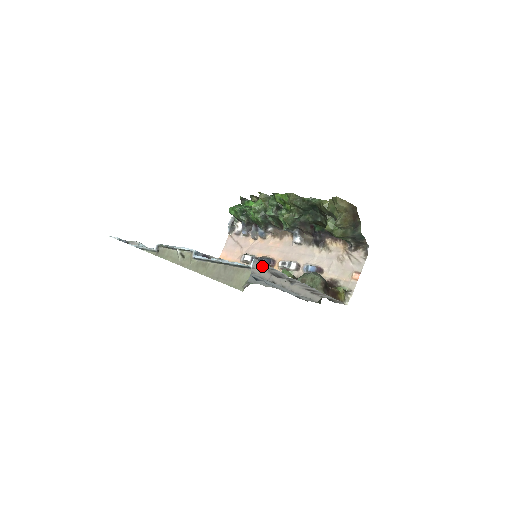
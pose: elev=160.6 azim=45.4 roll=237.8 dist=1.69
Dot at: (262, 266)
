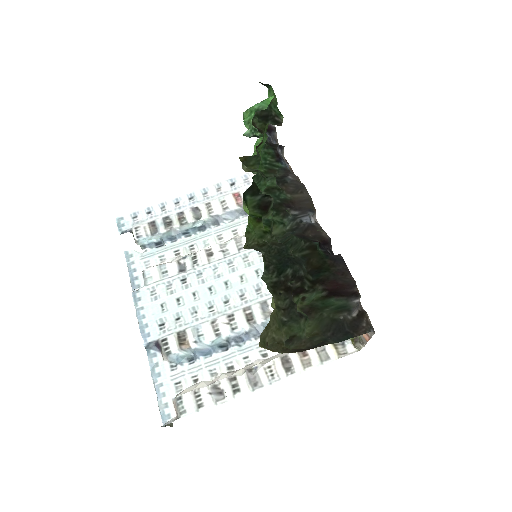
Dot at: (189, 400)
